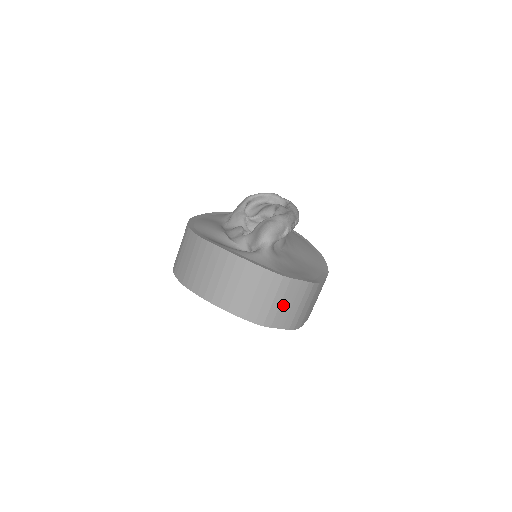
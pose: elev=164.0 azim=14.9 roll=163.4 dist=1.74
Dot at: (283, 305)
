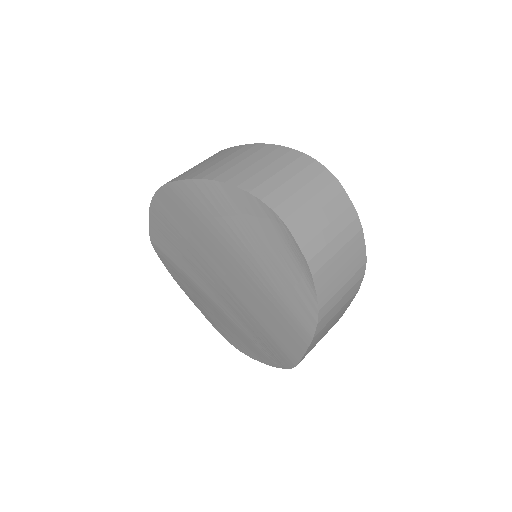
Dot at: (338, 258)
